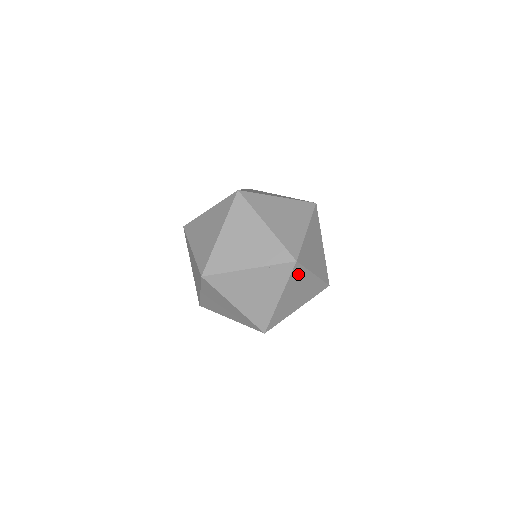
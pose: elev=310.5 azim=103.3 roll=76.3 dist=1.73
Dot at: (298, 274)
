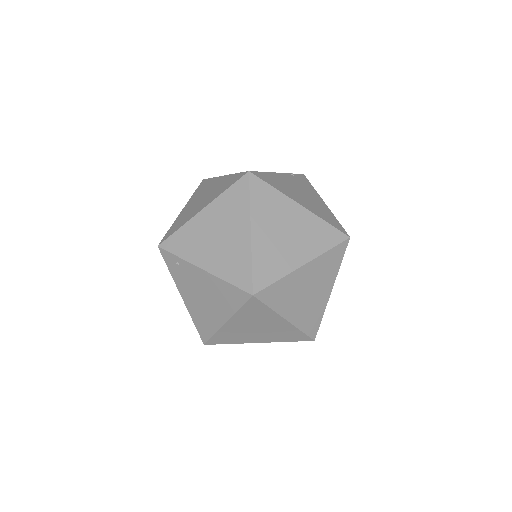
Dot at: occluded
